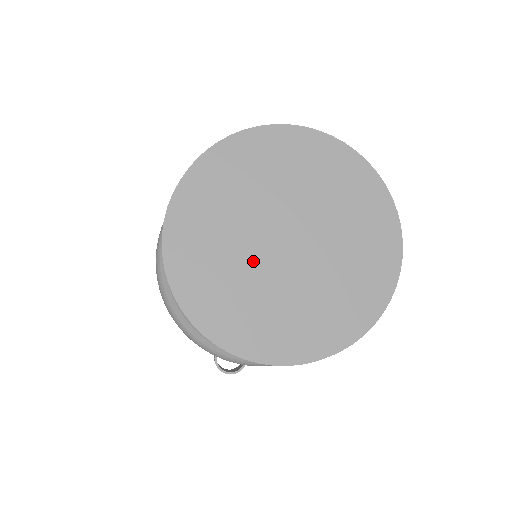
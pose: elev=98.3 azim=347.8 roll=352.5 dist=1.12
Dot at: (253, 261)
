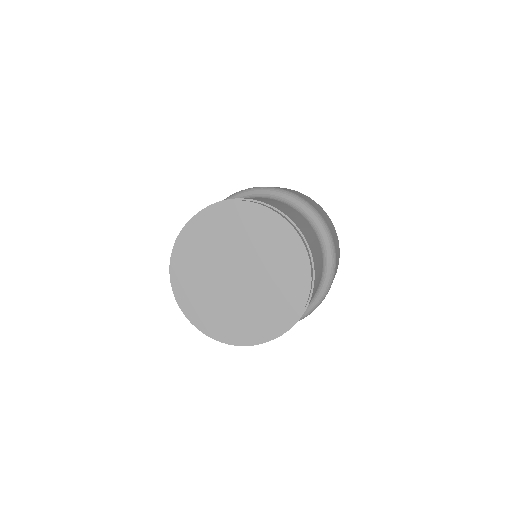
Dot at: (216, 265)
